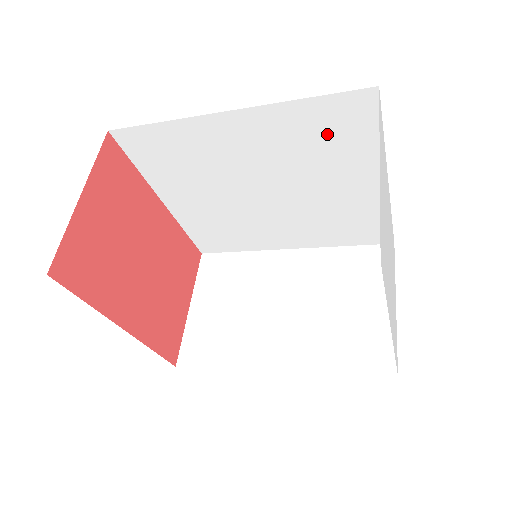
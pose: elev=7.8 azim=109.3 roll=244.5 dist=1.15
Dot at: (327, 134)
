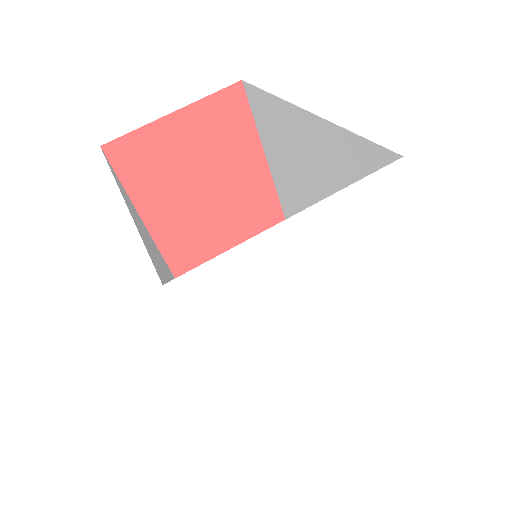
Dot at: occluded
